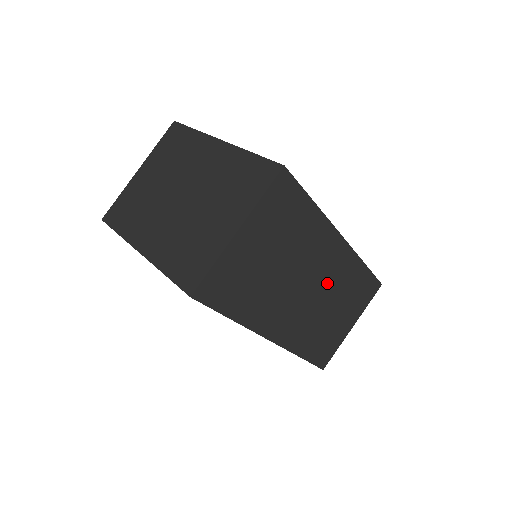
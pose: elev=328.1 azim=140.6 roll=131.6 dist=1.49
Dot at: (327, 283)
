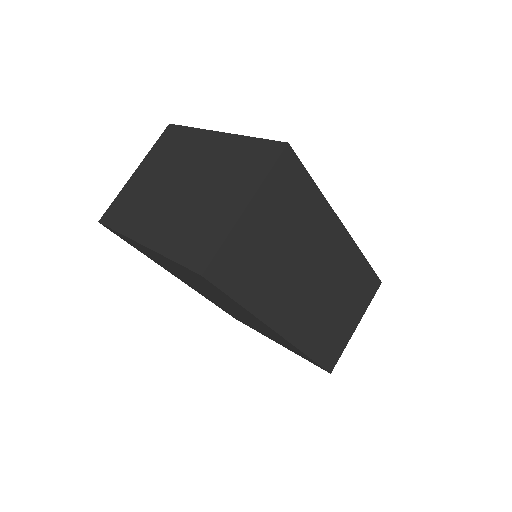
Dot at: (331, 275)
